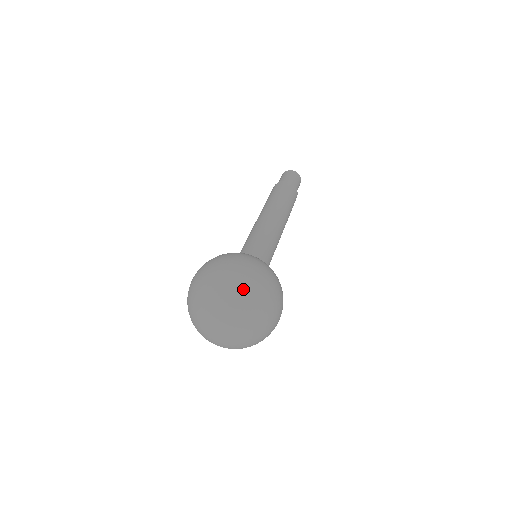
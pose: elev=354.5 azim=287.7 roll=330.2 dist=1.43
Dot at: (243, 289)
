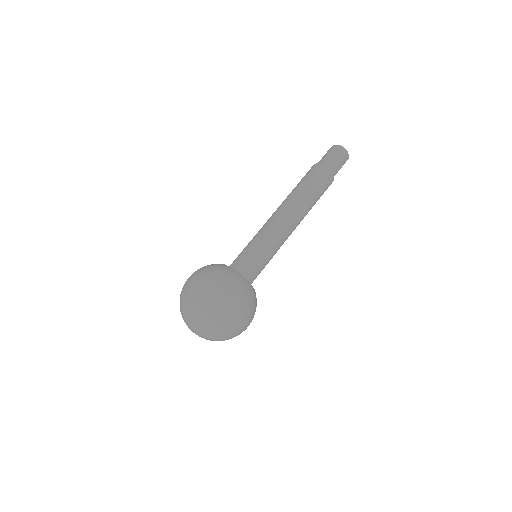
Dot at: (186, 298)
